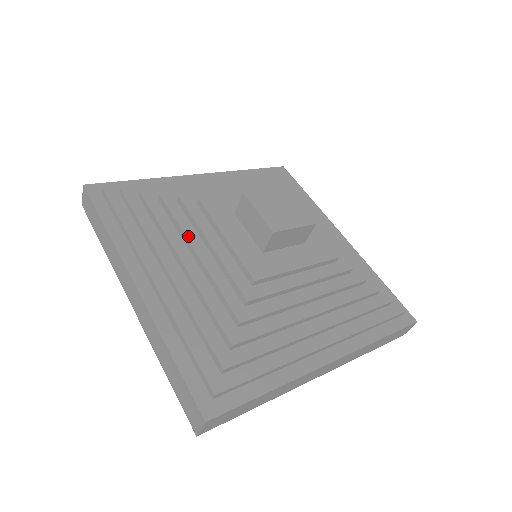
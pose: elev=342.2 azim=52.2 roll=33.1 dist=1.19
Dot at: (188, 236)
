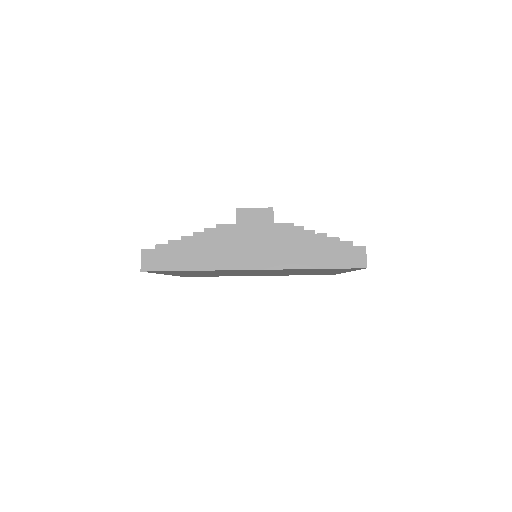
Dot at: occluded
